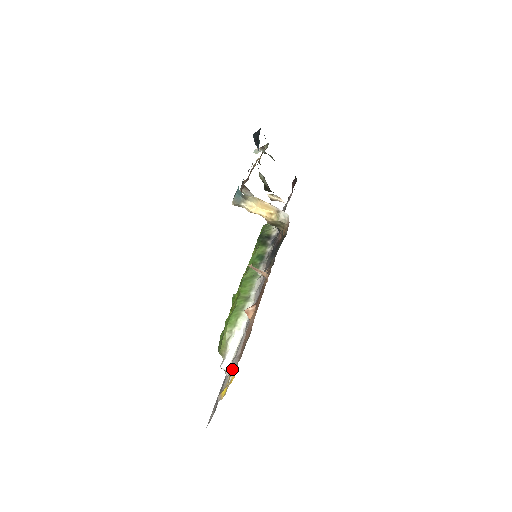
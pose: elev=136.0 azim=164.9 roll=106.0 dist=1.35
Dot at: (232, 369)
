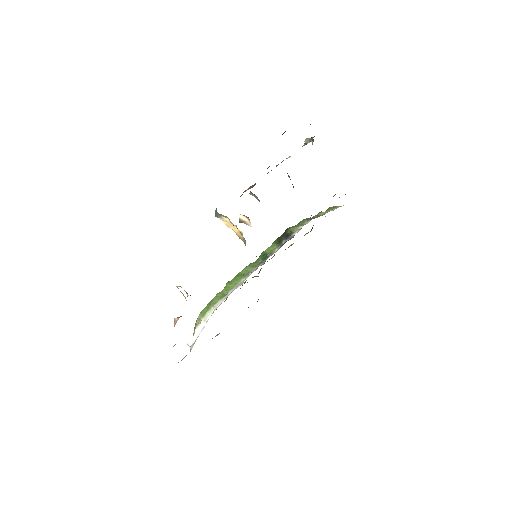
Dot at: occluded
